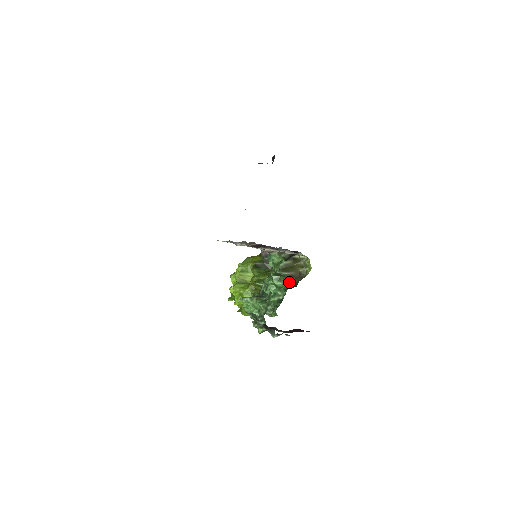
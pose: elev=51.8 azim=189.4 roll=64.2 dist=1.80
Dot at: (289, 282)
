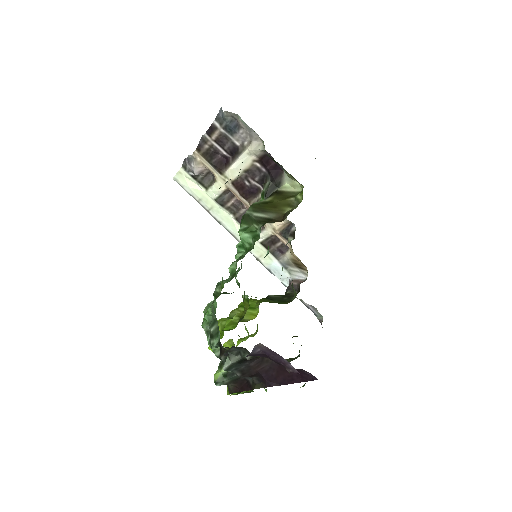
Dot at: occluded
